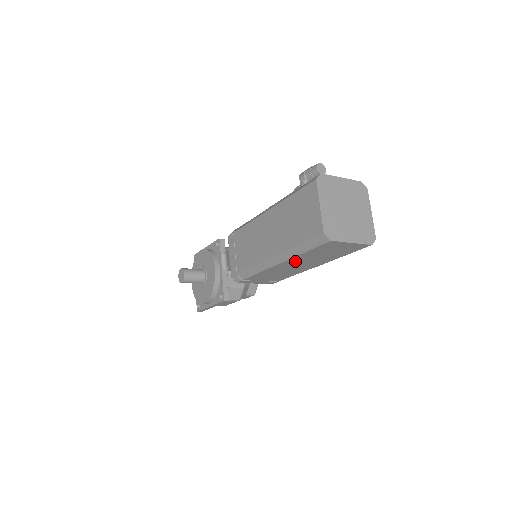
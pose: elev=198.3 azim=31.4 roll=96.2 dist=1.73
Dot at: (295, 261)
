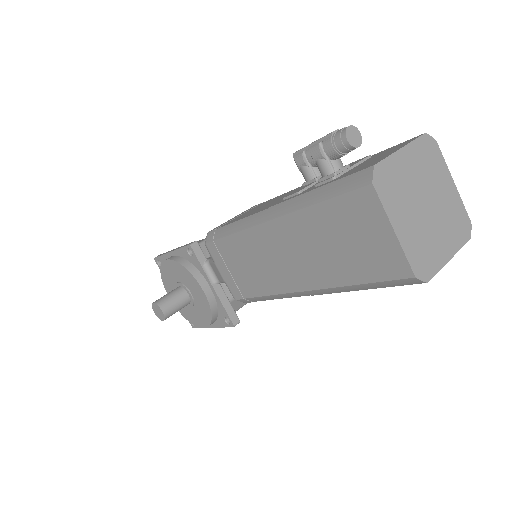
Dot at: occluded
